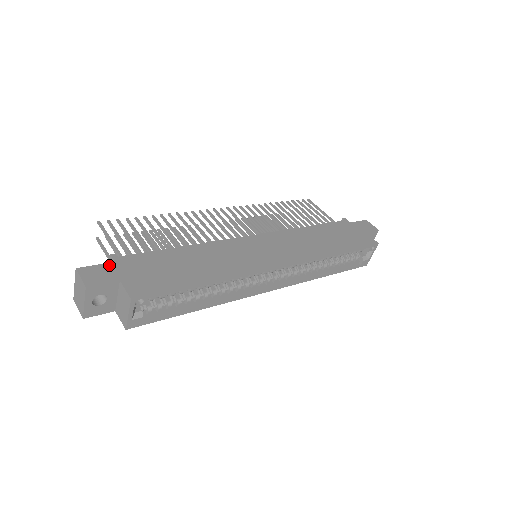
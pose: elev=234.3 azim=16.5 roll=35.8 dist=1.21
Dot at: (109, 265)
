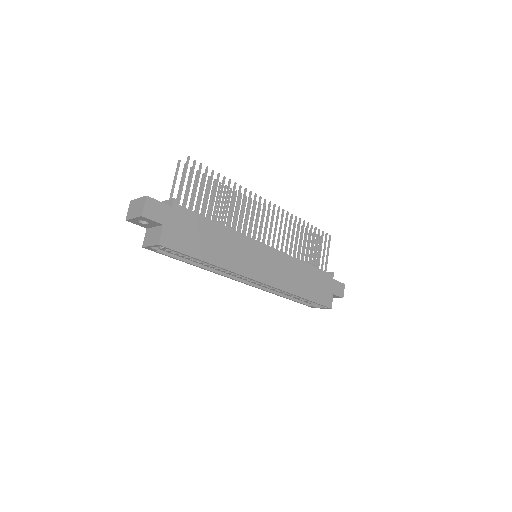
Dot at: (167, 207)
